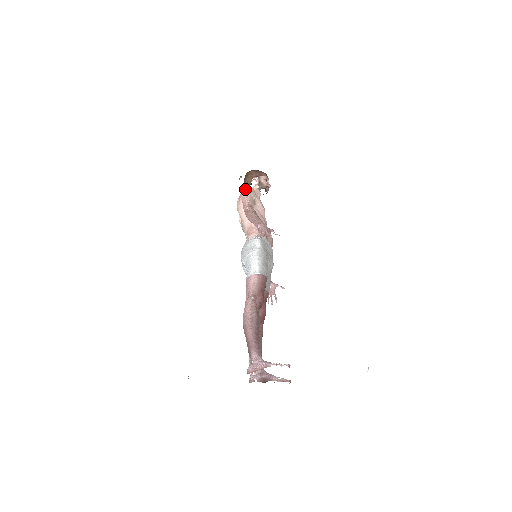
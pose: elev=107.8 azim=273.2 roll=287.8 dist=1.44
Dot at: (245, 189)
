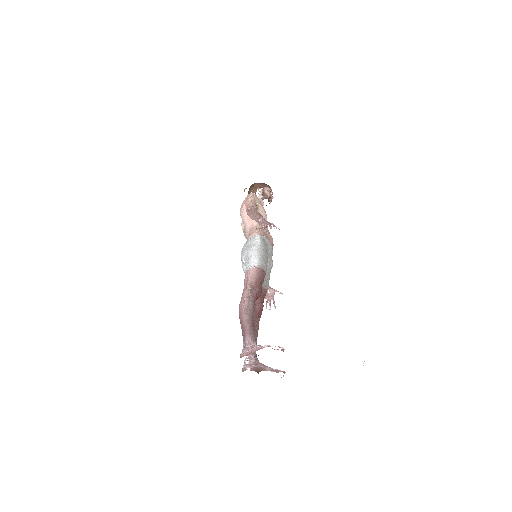
Dot at: (249, 194)
